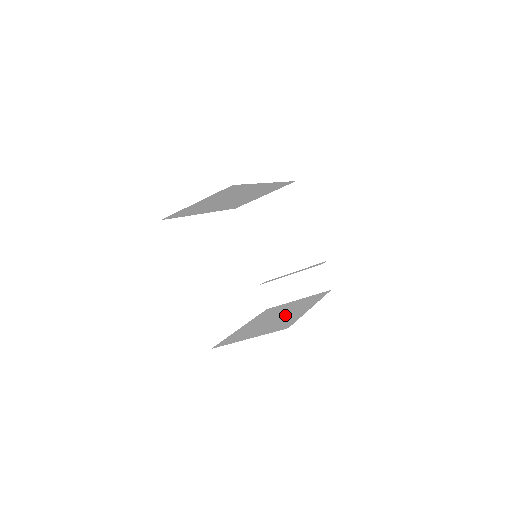
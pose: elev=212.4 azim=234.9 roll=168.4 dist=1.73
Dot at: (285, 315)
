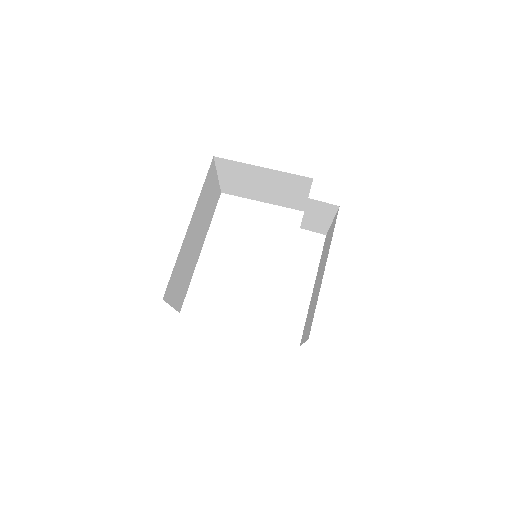
Dot at: (318, 283)
